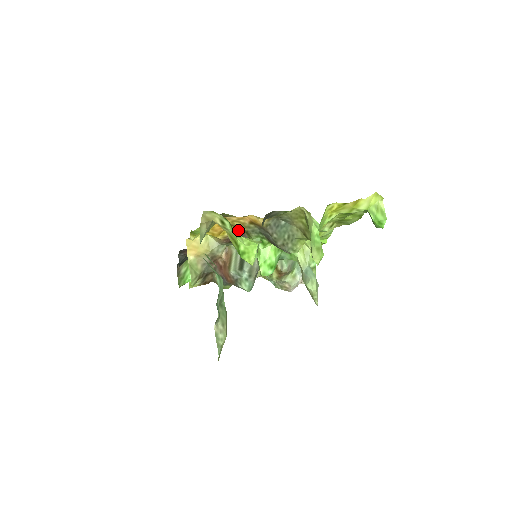
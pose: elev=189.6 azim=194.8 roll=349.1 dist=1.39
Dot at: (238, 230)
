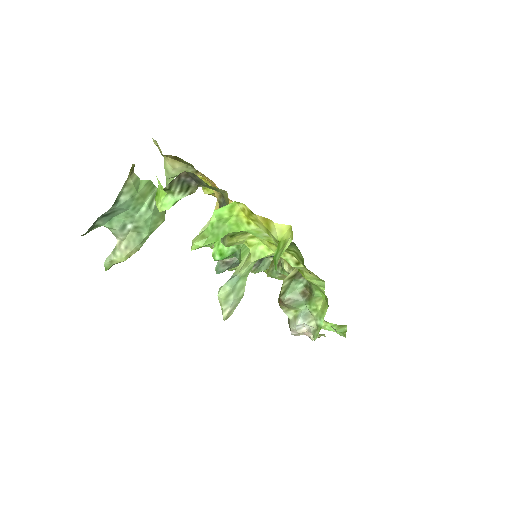
Dot at: occluded
